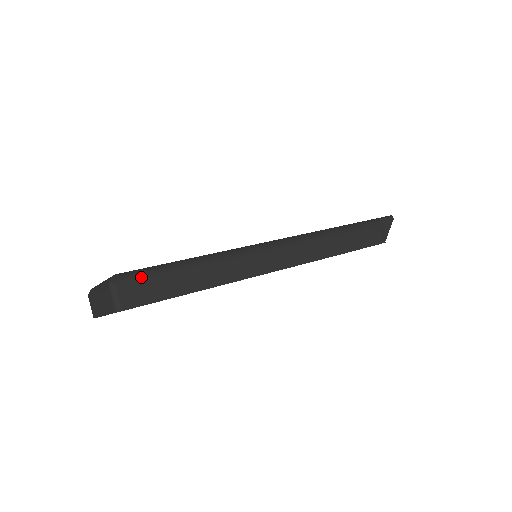
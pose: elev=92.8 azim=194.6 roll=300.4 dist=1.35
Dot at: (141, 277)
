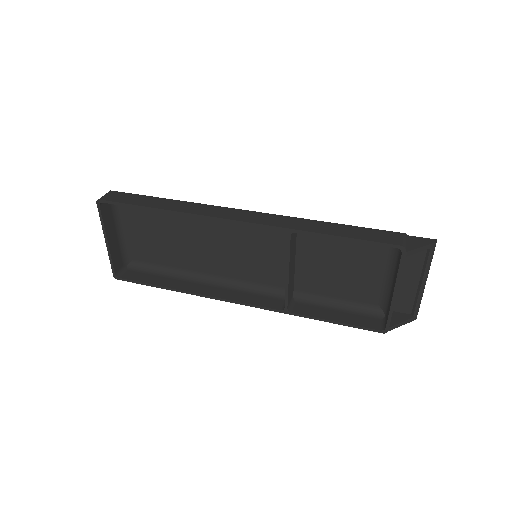
Dot at: (129, 193)
